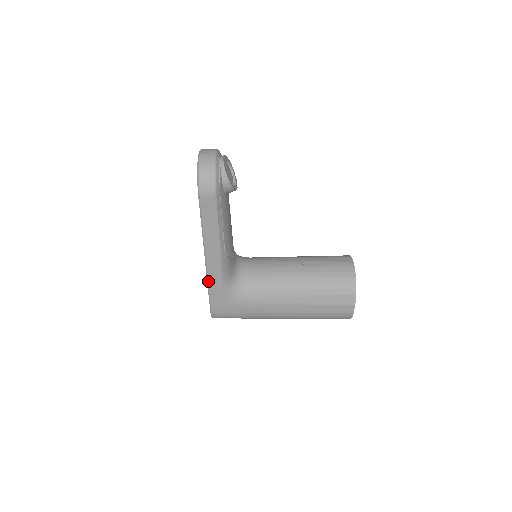
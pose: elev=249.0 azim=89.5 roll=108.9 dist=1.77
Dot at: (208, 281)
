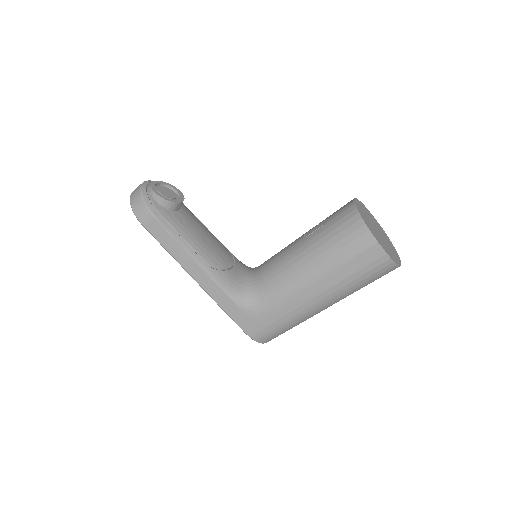
Dot at: (217, 304)
